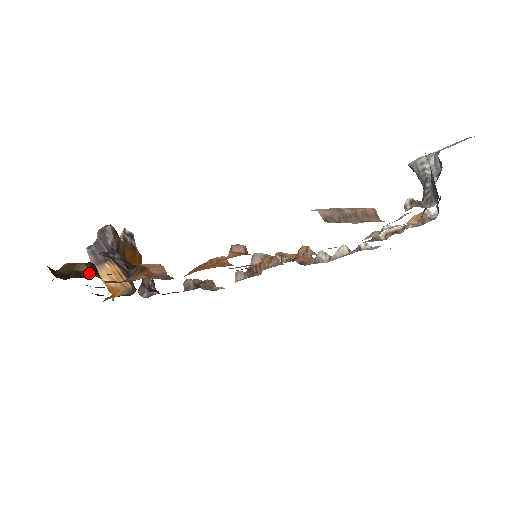
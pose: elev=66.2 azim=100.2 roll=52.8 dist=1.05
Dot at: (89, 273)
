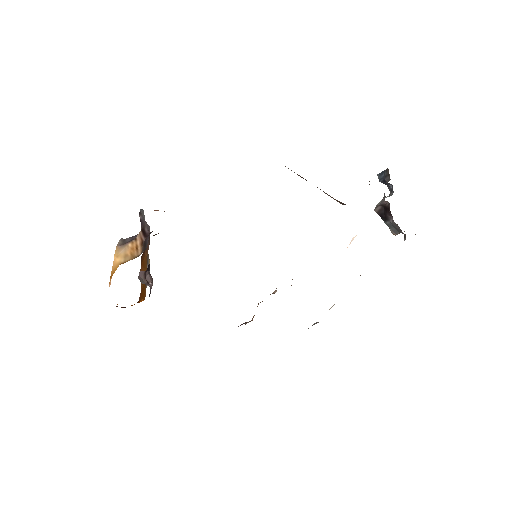
Dot at: occluded
